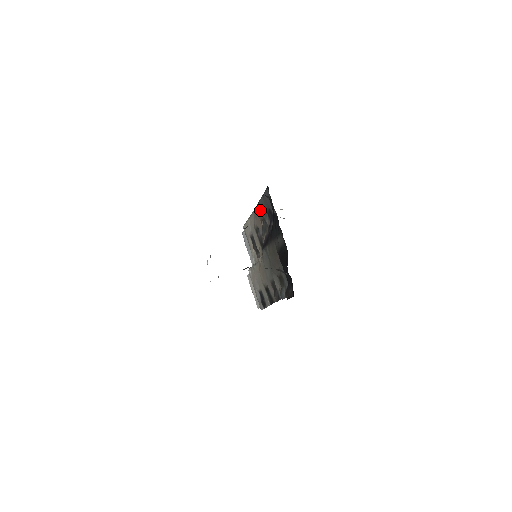
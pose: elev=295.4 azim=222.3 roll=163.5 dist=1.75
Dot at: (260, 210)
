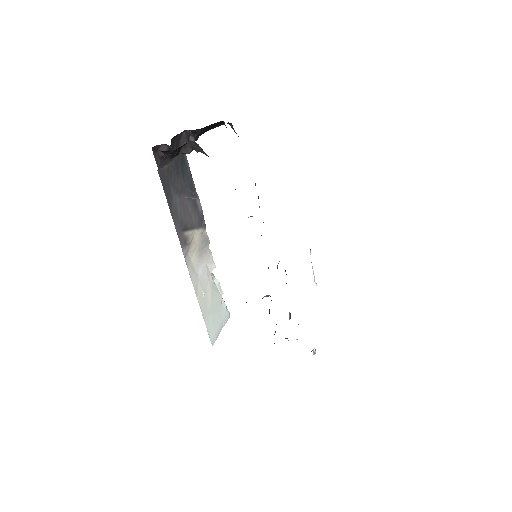
Dot at: occluded
